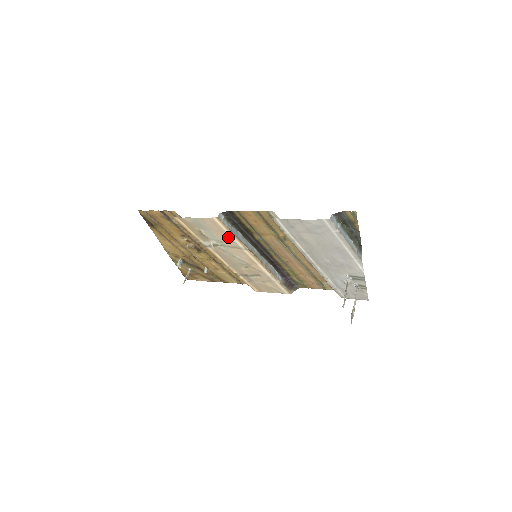
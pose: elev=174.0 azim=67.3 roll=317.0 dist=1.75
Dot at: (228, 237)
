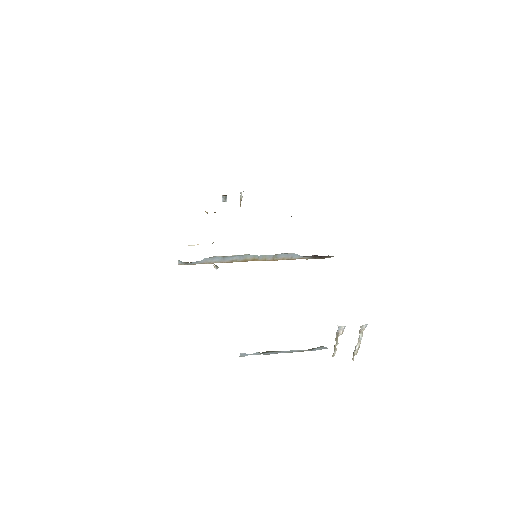
Dot at: occluded
